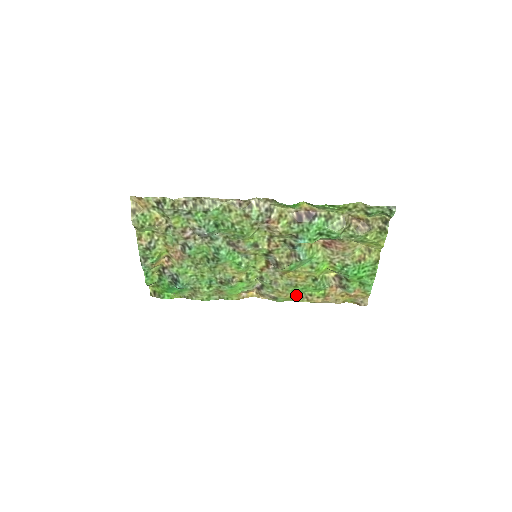
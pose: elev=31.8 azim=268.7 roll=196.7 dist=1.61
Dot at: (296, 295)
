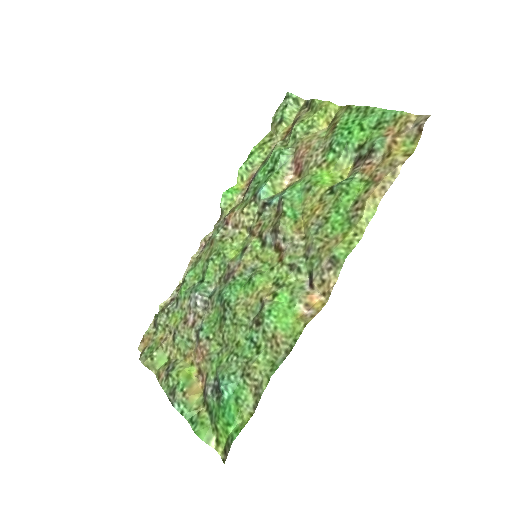
Dot at: (347, 227)
